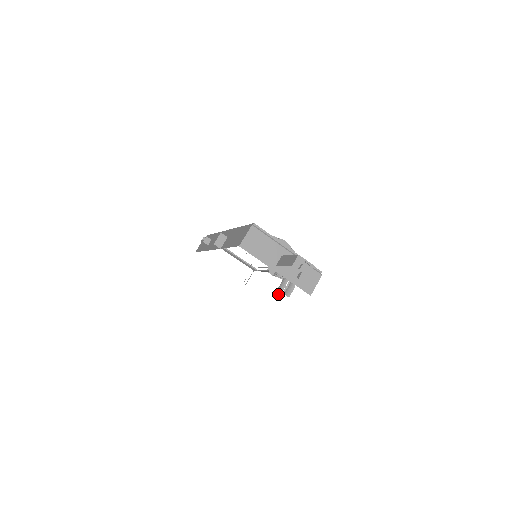
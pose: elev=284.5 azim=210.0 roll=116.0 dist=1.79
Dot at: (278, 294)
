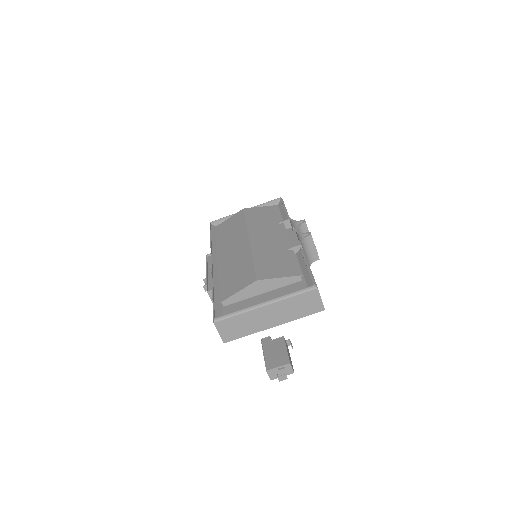
Dot at: occluded
